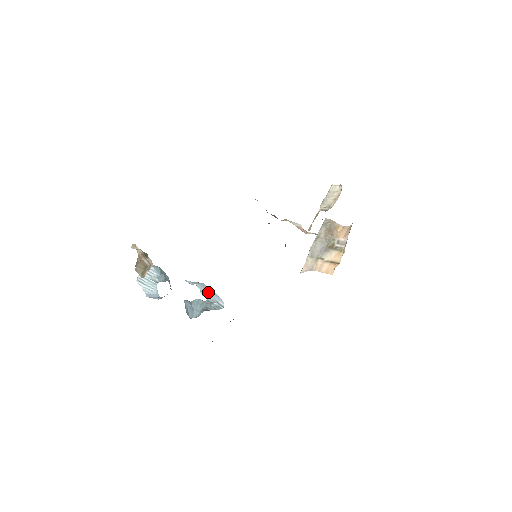
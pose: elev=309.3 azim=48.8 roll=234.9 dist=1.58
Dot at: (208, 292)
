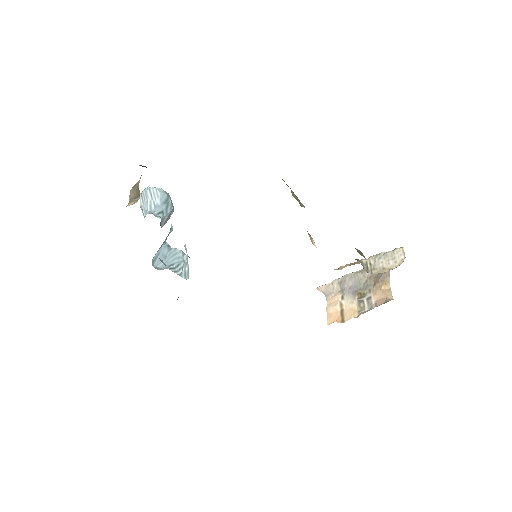
Dot at: (187, 254)
